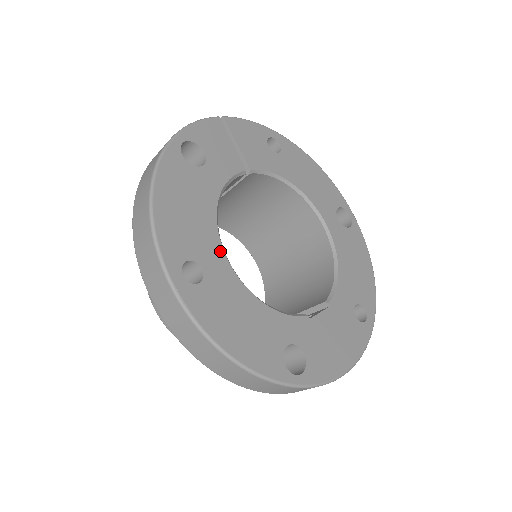
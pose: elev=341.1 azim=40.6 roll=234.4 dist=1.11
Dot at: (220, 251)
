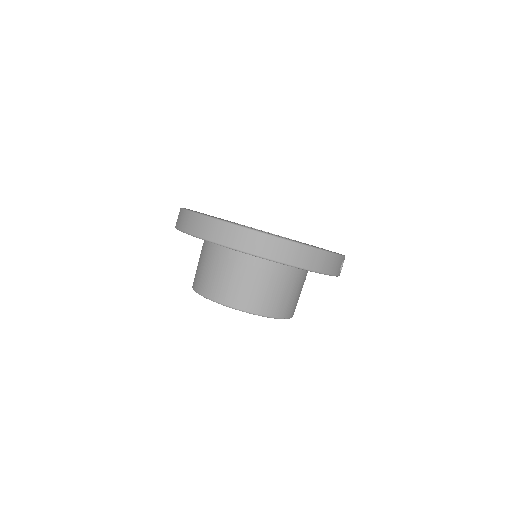
Dot at: occluded
